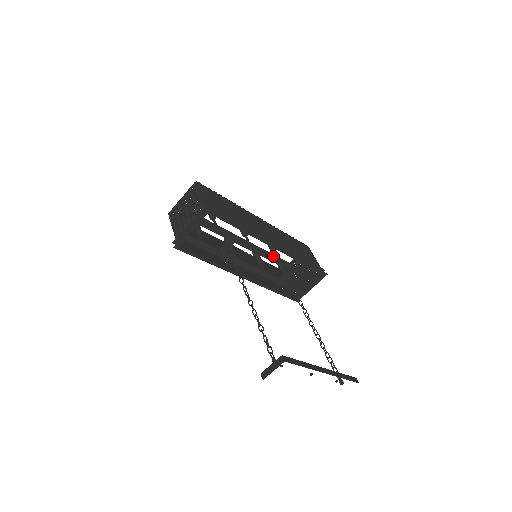
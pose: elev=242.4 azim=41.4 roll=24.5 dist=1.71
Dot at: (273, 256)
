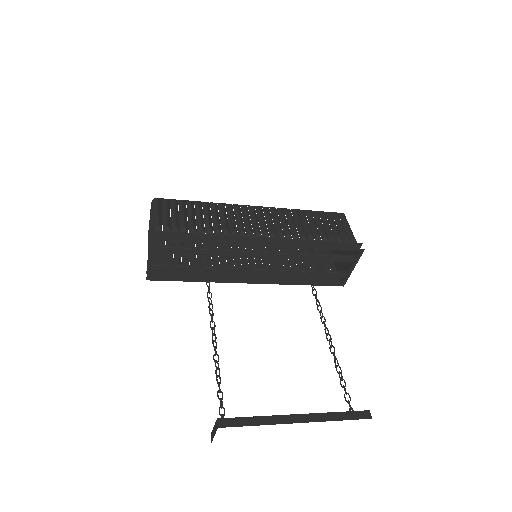
Dot at: (271, 253)
